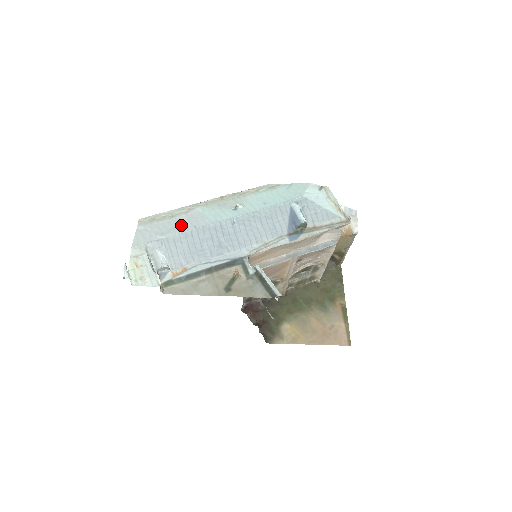
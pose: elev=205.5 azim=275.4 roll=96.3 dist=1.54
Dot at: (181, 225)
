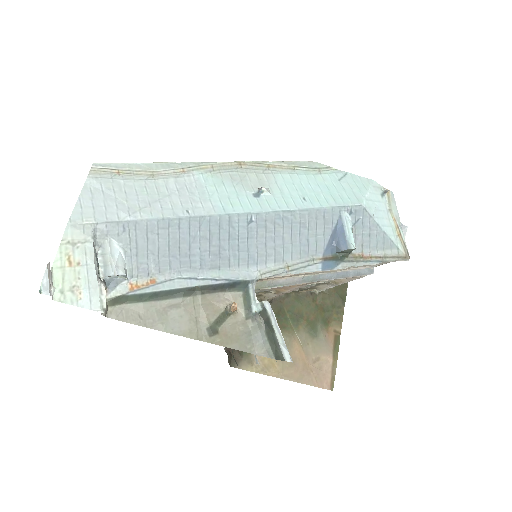
Dot at: (164, 200)
